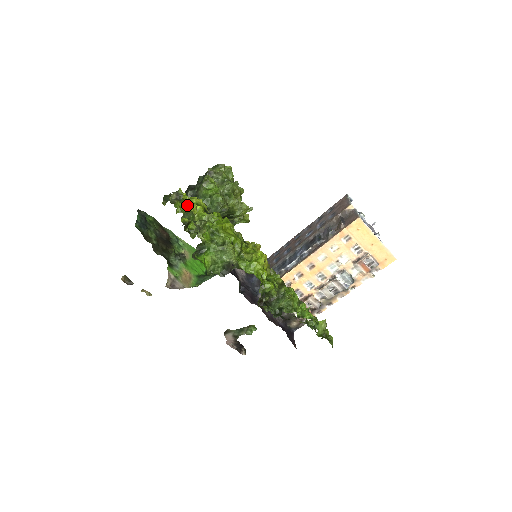
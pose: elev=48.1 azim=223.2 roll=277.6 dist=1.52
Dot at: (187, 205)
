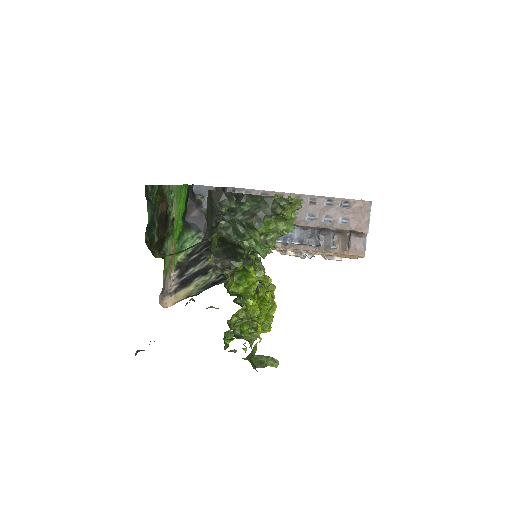
Dot at: (242, 292)
